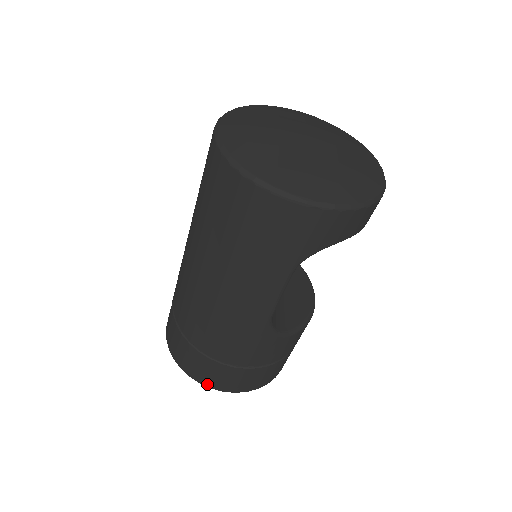
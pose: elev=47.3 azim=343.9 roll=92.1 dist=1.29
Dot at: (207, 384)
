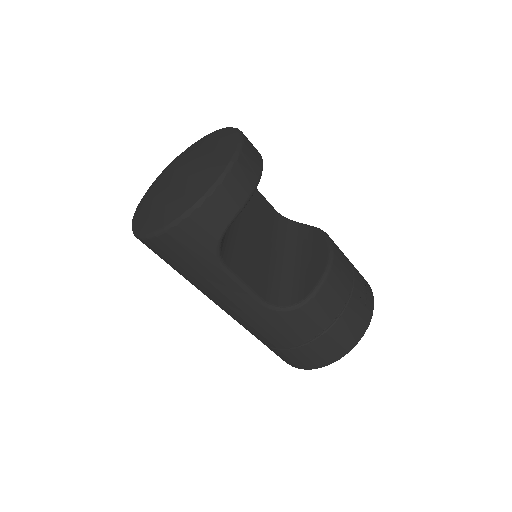
Dot at: (305, 368)
